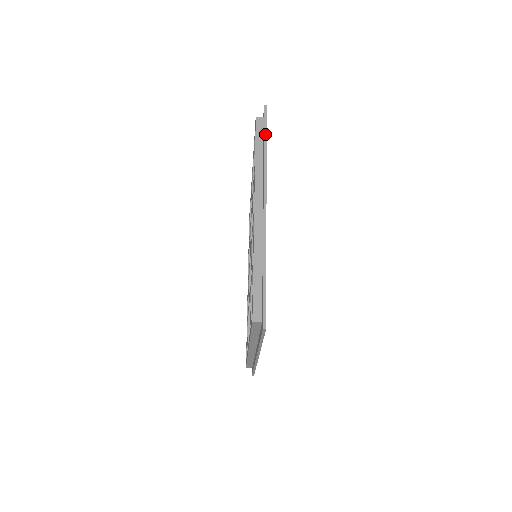
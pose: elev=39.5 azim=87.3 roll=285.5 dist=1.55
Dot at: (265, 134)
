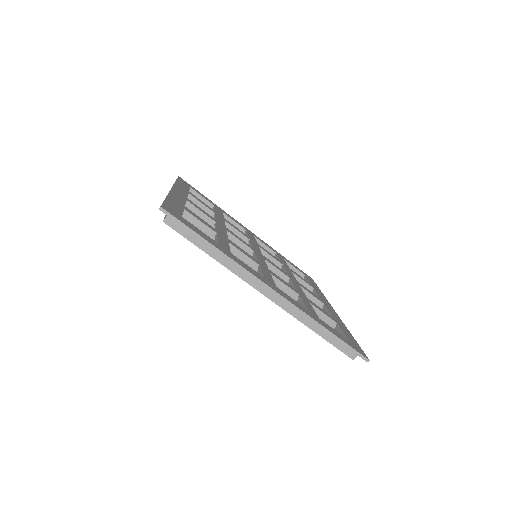
Dot at: occluded
